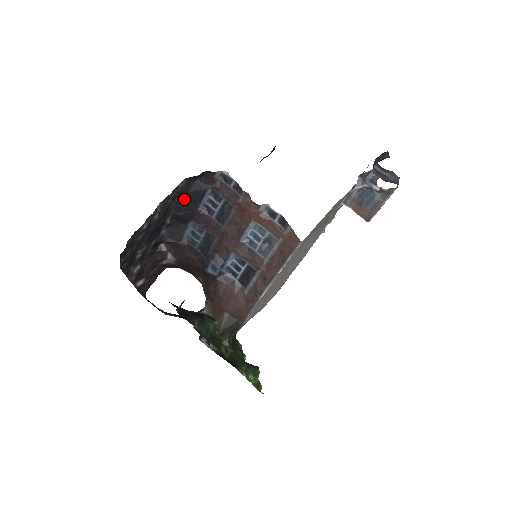
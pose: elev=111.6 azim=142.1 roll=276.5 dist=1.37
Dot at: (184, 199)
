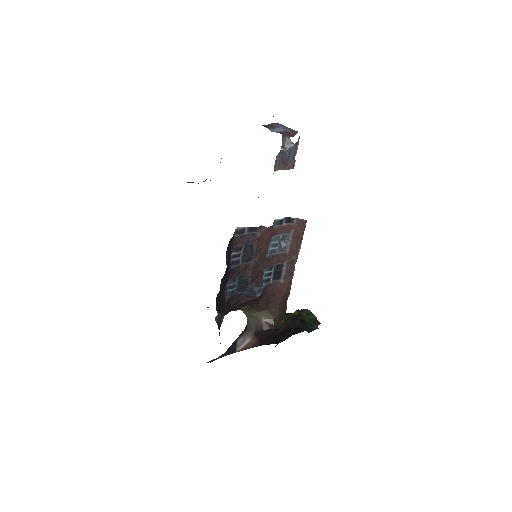
Dot at: (224, 274)
